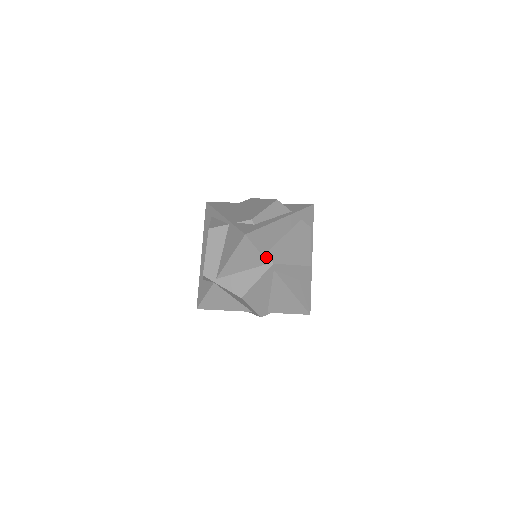
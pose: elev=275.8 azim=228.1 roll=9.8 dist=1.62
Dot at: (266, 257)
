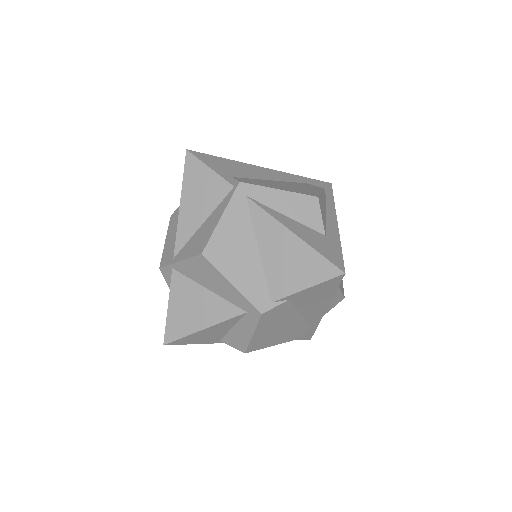
Dot at: (229, 180)
